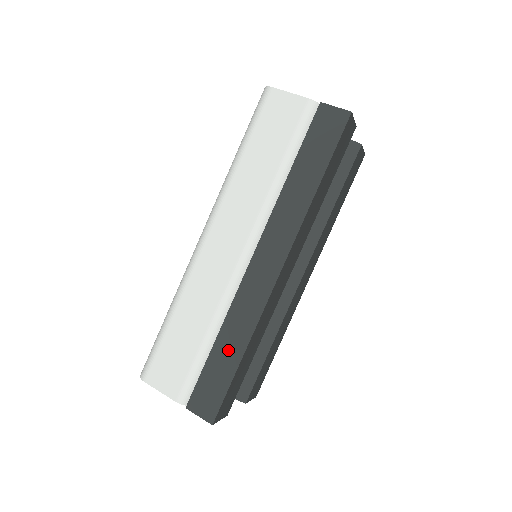
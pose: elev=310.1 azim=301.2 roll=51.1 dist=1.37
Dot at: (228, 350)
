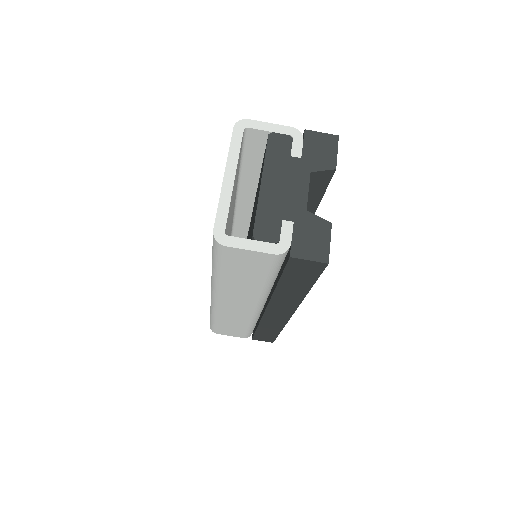
Dot at: (269, 330)
